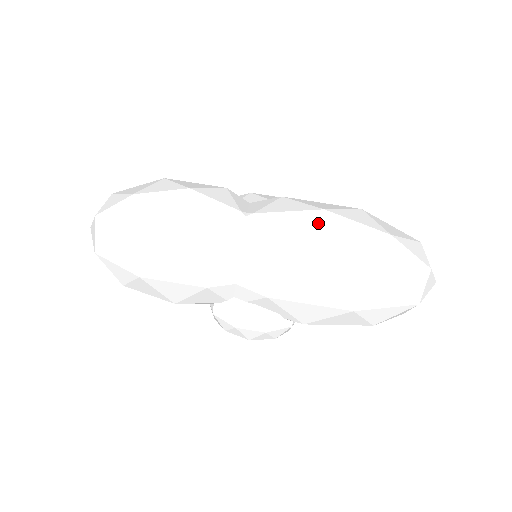
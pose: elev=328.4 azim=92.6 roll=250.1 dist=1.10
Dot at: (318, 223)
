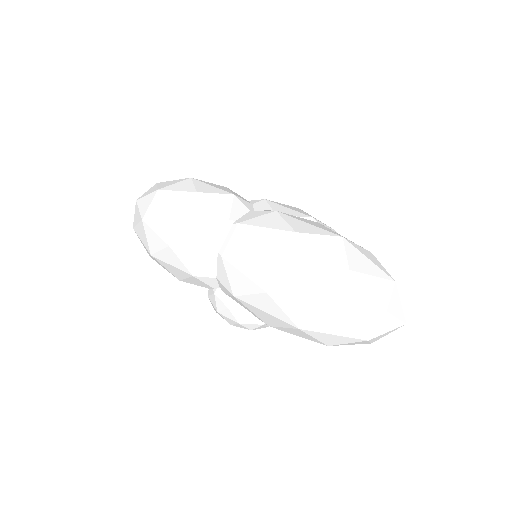
Dot at: (283, 244)
